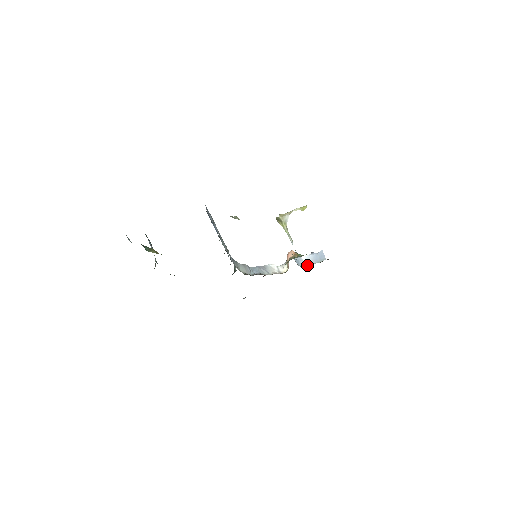
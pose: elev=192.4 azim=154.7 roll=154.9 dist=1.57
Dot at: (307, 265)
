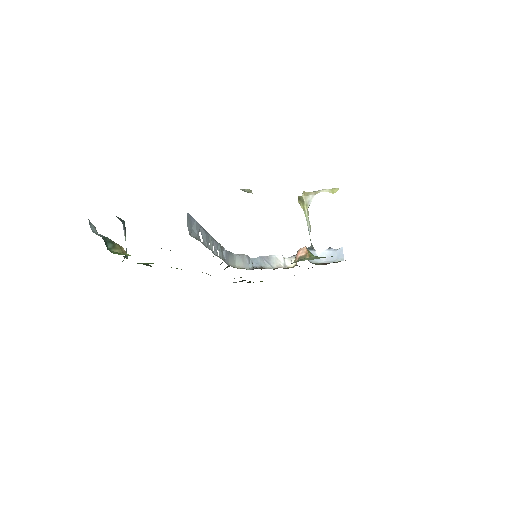
Dot at: (320, 262)
